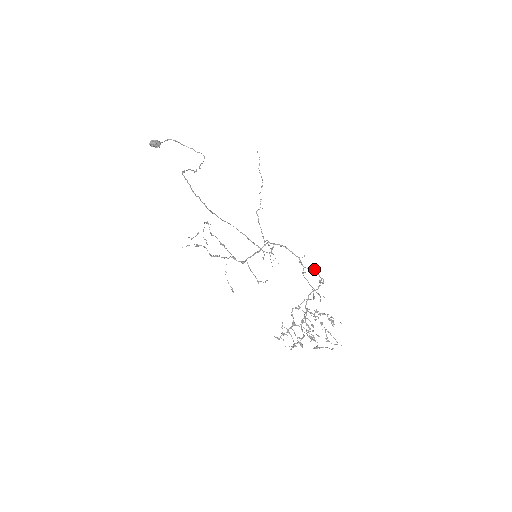
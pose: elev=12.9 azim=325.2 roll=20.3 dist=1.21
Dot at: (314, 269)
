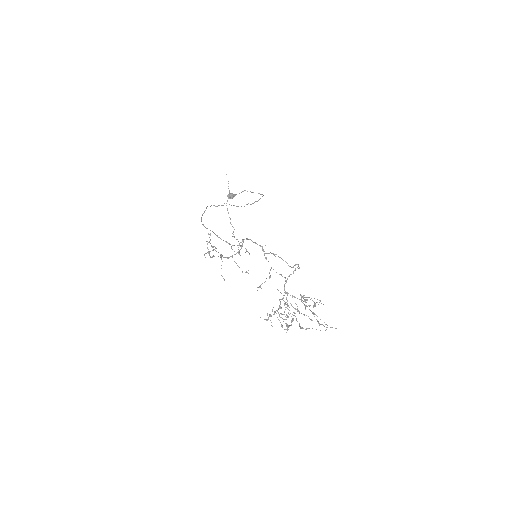
Dot at: (273, 254)
